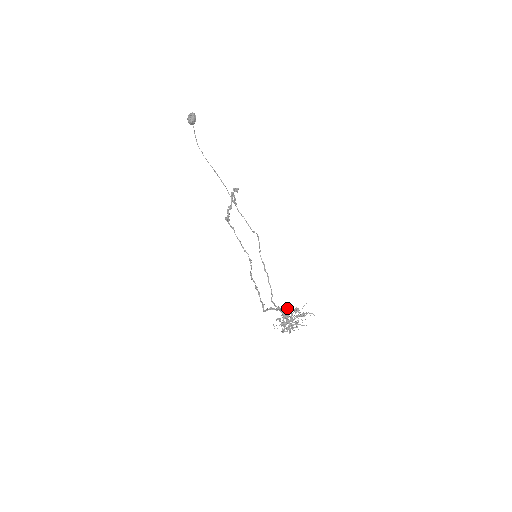
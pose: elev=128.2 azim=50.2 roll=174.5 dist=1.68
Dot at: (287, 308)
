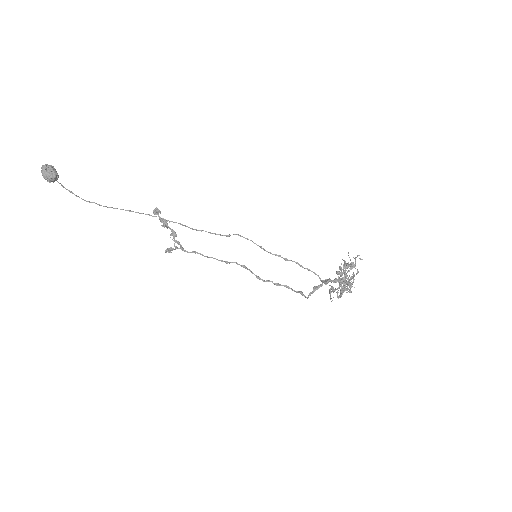
Dot at: (340, 273)
